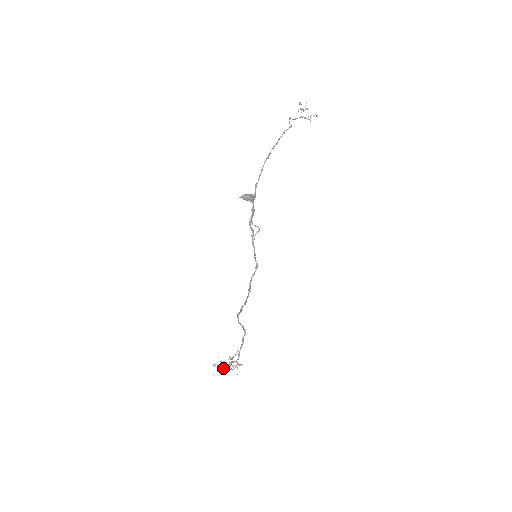
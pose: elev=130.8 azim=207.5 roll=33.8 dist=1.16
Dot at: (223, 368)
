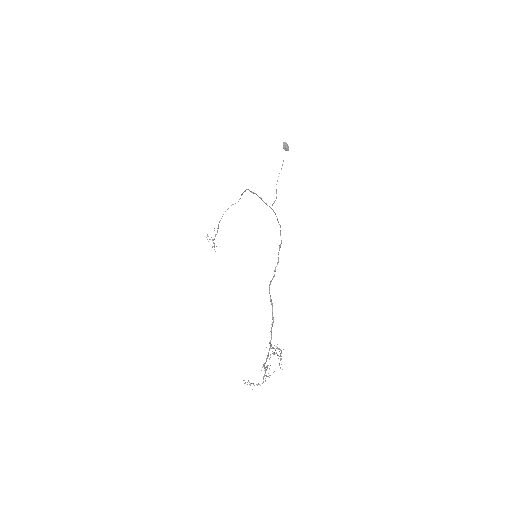
Dot at: (265, 367)
